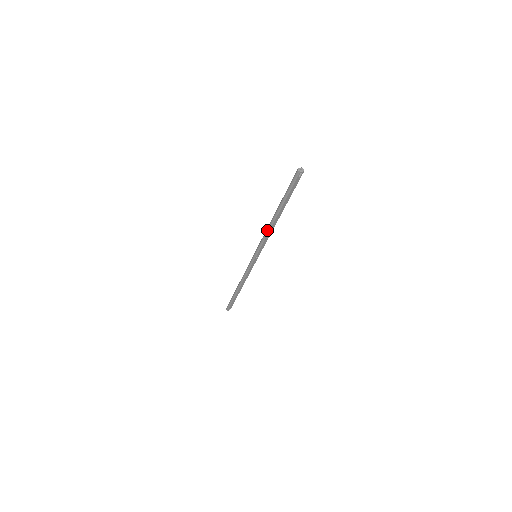
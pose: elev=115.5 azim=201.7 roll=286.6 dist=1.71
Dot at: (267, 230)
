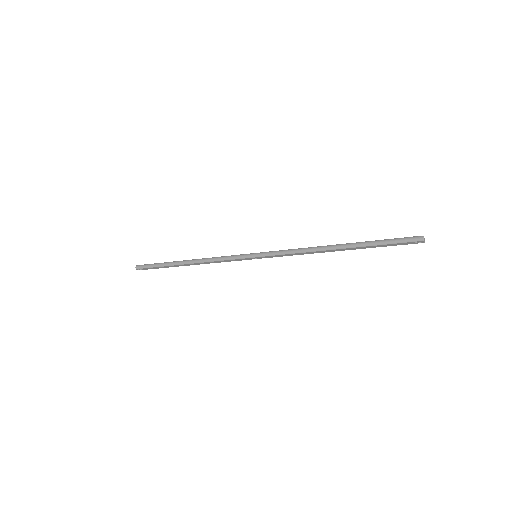
Dot at: (309, 249)
